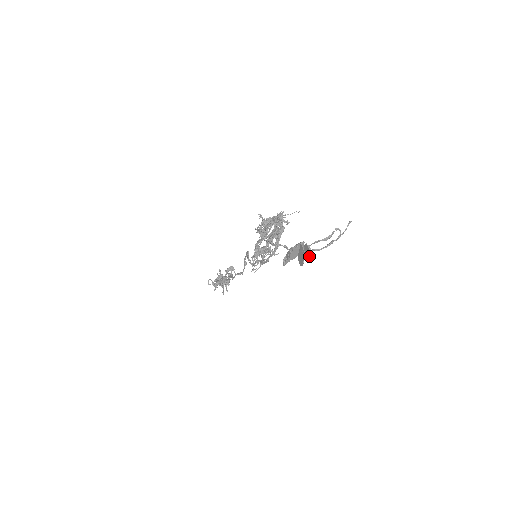
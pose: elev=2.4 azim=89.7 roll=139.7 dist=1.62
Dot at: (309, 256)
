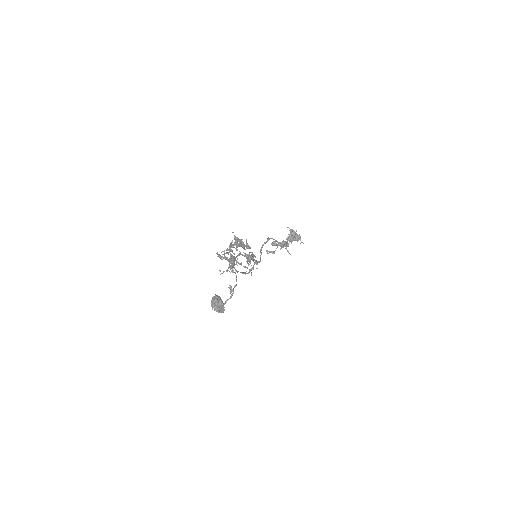
Dot at: (216, 311)
